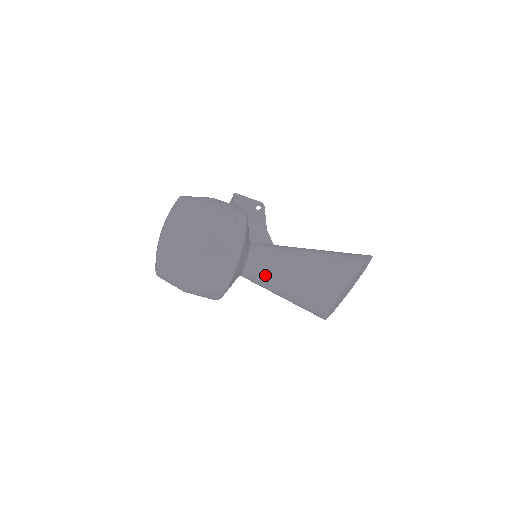
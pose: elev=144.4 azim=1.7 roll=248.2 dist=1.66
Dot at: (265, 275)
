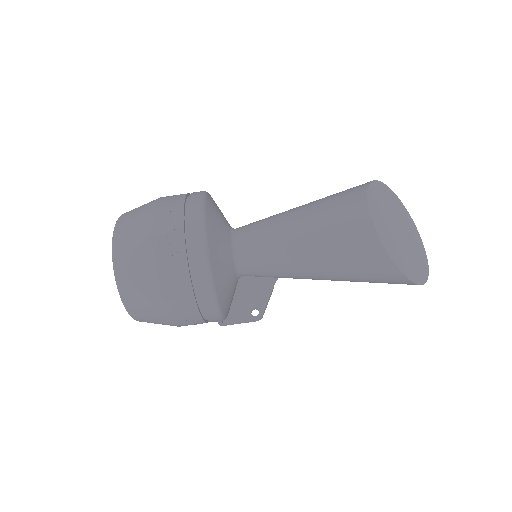
Dot at: (262, 233)
